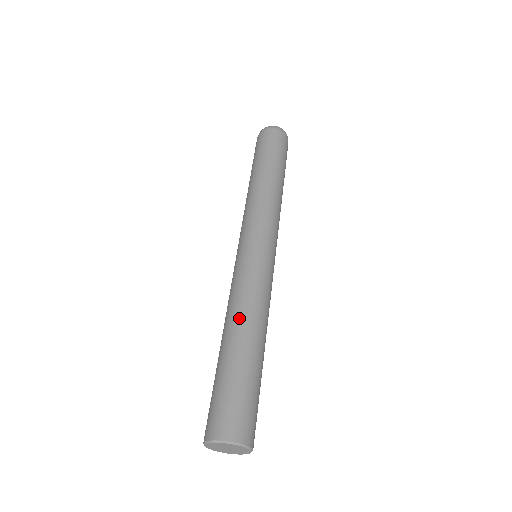
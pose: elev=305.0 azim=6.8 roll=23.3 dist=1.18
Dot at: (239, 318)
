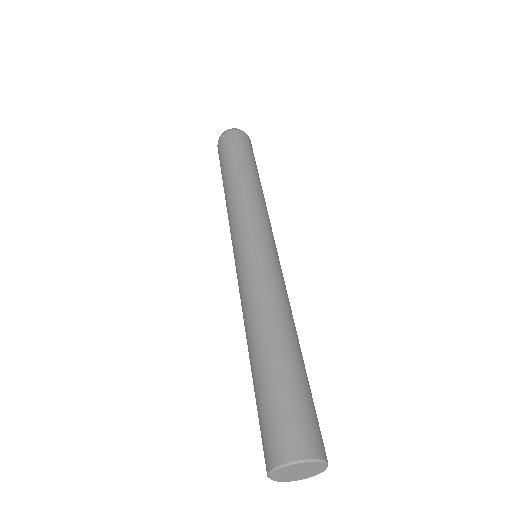
Dot at: (281, 318)
